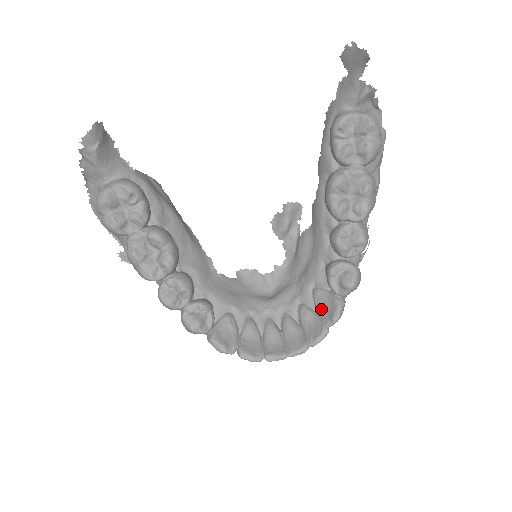
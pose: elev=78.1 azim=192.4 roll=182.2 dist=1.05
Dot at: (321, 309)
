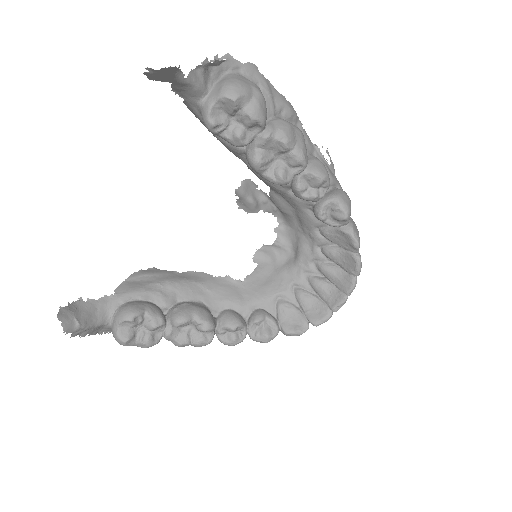
Dot at: (339, 243)
